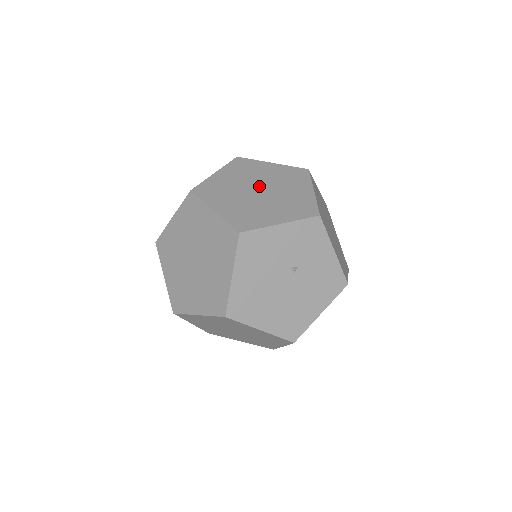
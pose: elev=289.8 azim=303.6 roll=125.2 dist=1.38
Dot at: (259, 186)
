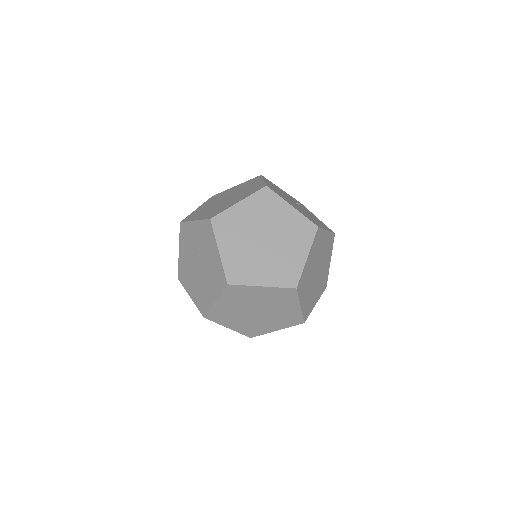
Dot at: occluded
